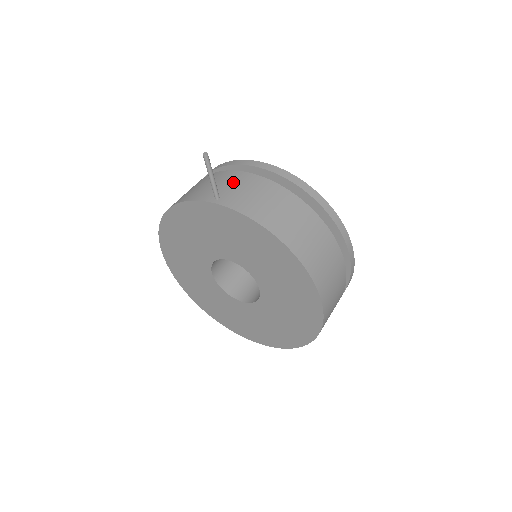
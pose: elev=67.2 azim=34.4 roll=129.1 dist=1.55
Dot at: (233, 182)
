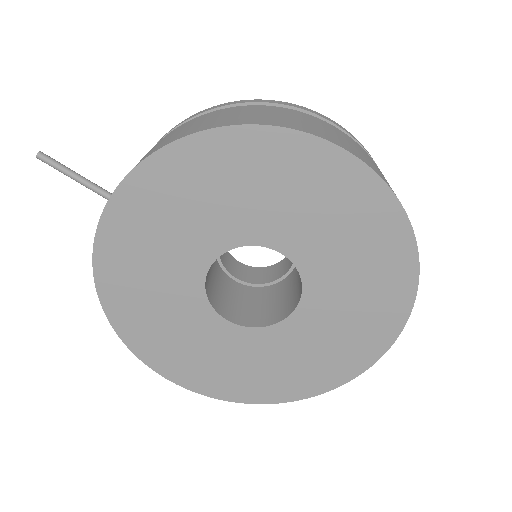
Dot at: occluded
